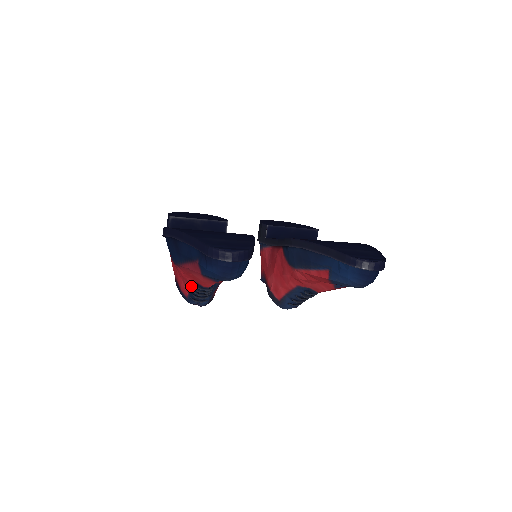
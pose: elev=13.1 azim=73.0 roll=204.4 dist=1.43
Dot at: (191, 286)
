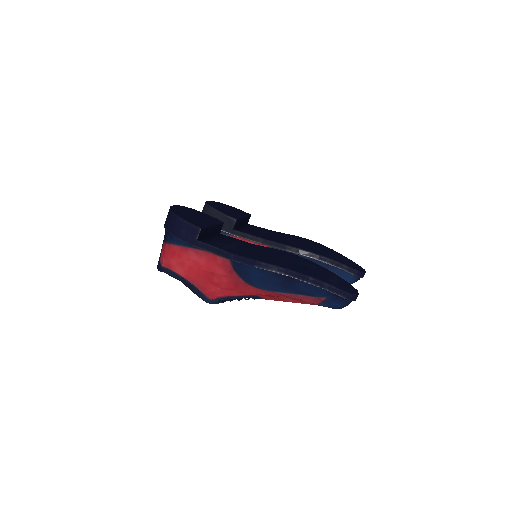
Dot at: (241, 296)
